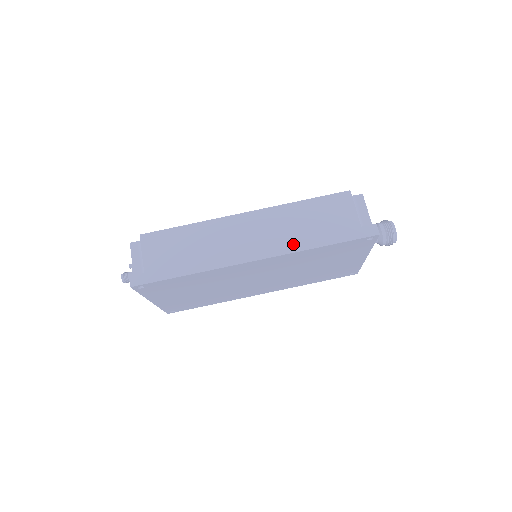
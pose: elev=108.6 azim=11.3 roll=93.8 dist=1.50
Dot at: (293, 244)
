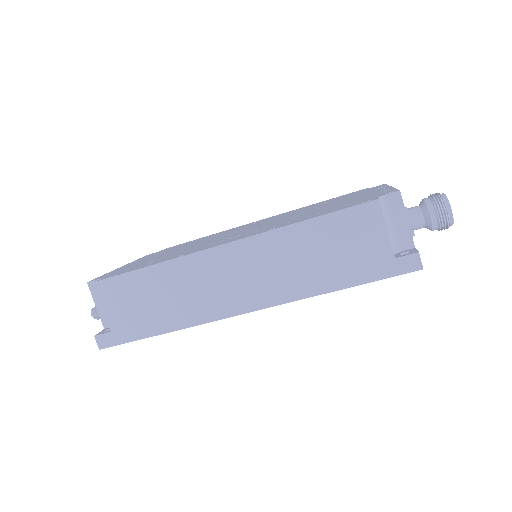
Dot at: (296, 288)
